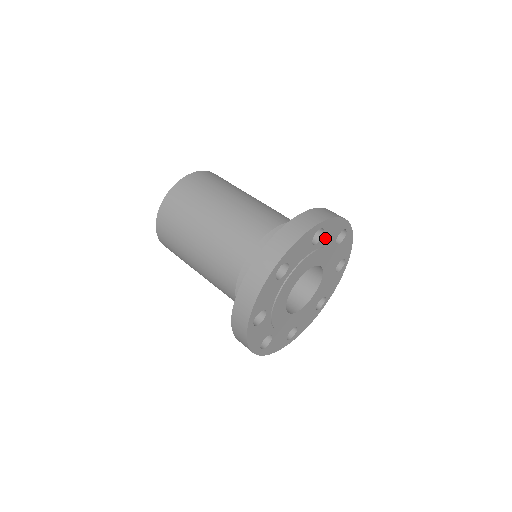
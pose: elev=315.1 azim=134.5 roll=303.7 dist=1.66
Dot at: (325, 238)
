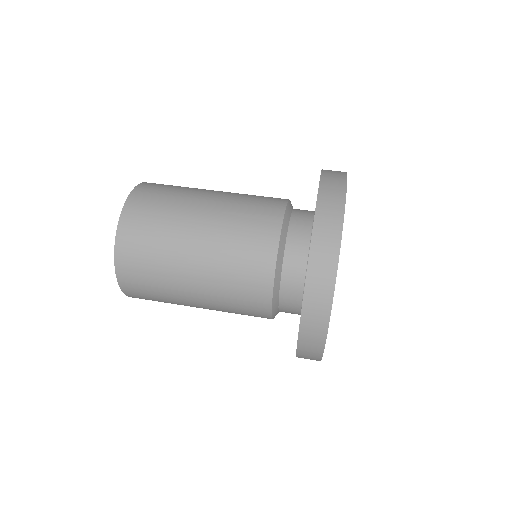
Dot at: occluded
